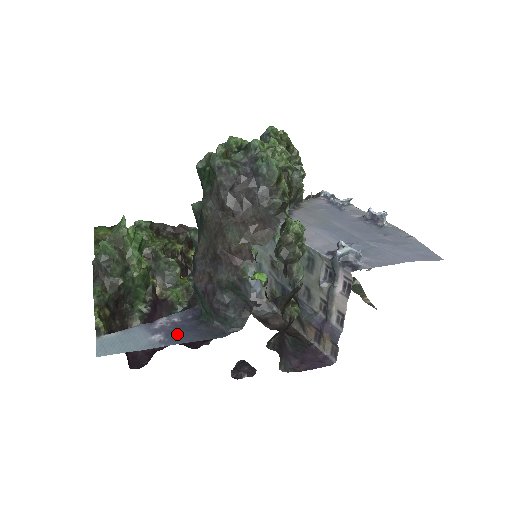
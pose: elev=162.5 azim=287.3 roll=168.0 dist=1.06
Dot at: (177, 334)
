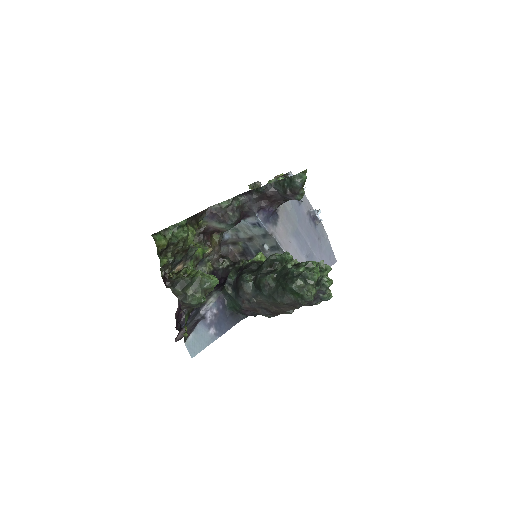
Dot at: (221, 326)
